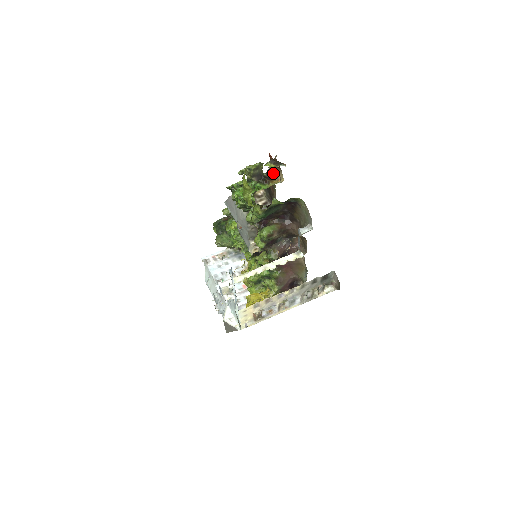
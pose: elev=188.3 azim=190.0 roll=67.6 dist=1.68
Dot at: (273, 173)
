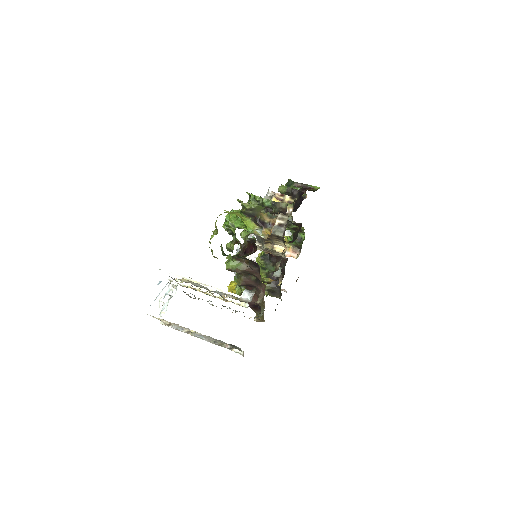
Dot at: (272, 220)
